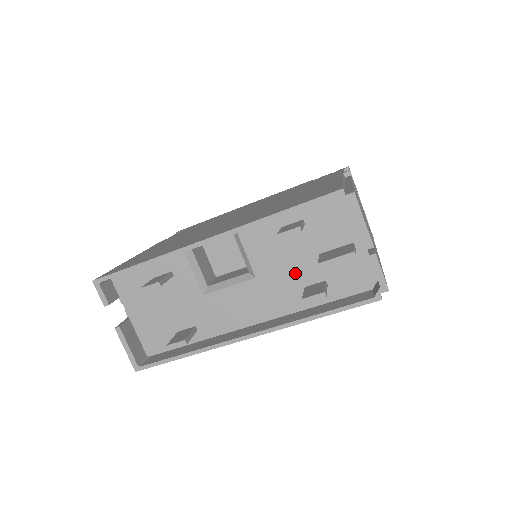
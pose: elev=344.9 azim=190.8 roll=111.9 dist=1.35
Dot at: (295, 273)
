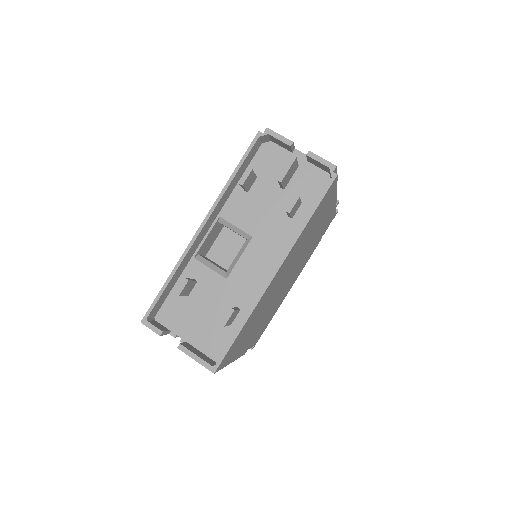
Dot at: (275, 212)
